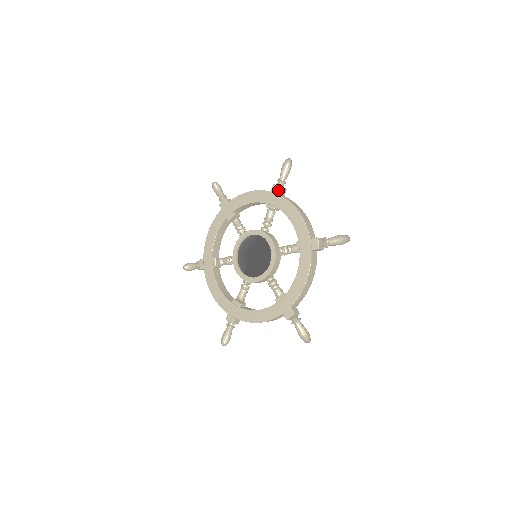
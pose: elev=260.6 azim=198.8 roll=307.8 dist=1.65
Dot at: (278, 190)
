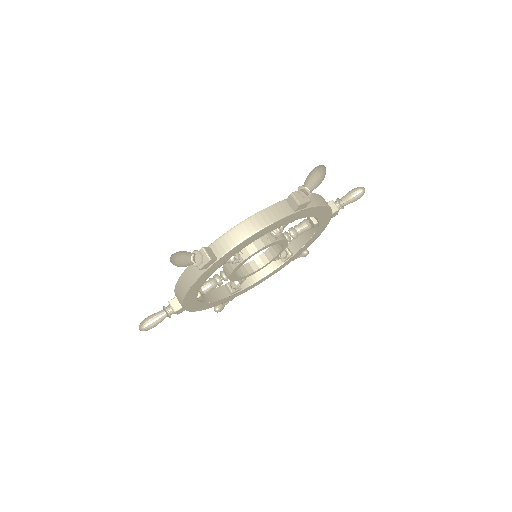
Dot at: (328, 203)
